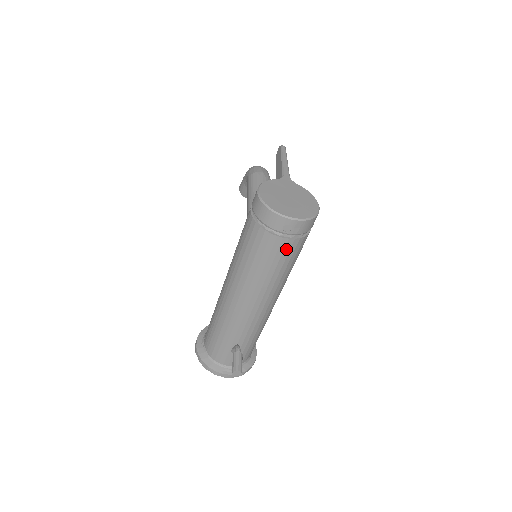
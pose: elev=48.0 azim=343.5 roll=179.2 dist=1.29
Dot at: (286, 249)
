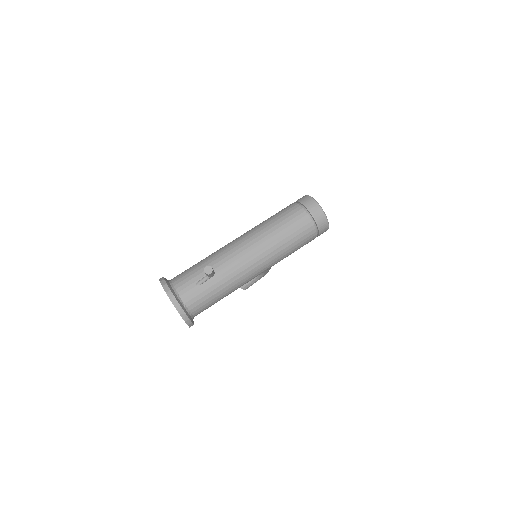
Dot at: (303, 224)
